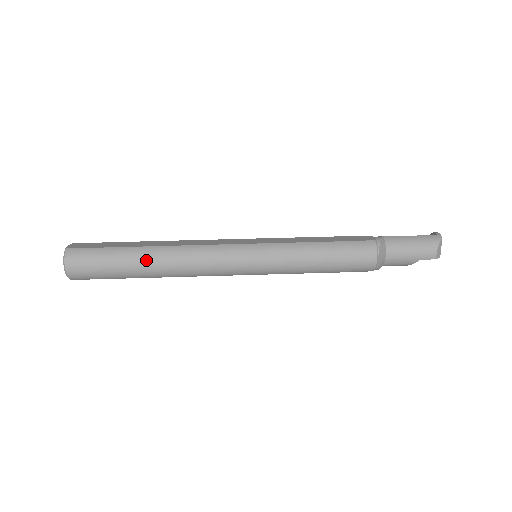
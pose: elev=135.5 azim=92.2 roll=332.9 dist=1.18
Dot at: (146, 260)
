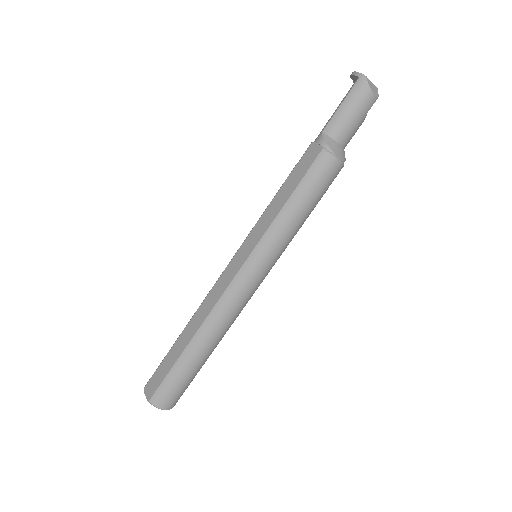
Dot at: (201, 351)
